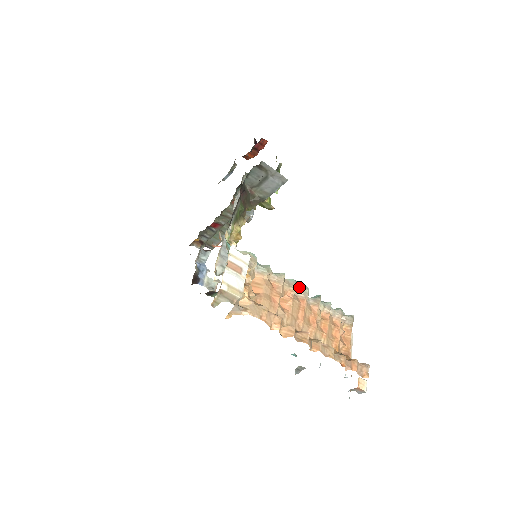
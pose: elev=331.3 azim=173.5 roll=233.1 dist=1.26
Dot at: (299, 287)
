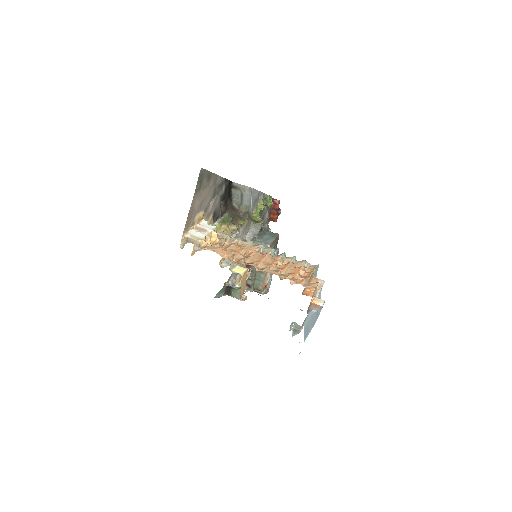
Dot at: (265, 248)
